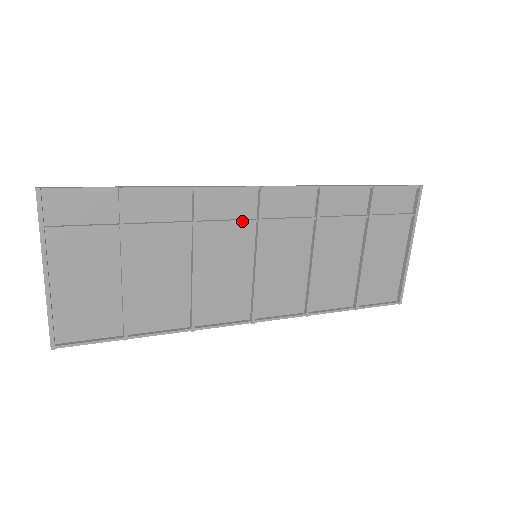
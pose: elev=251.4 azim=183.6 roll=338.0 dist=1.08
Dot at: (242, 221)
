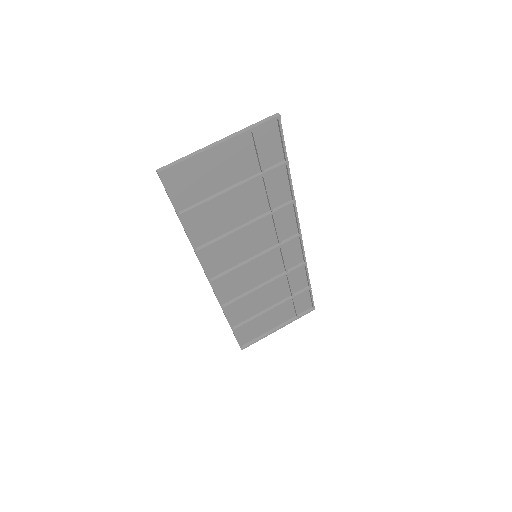
Dot at: (279, 236)
